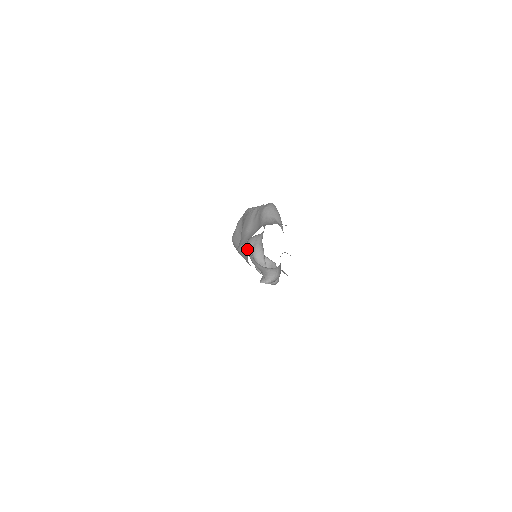
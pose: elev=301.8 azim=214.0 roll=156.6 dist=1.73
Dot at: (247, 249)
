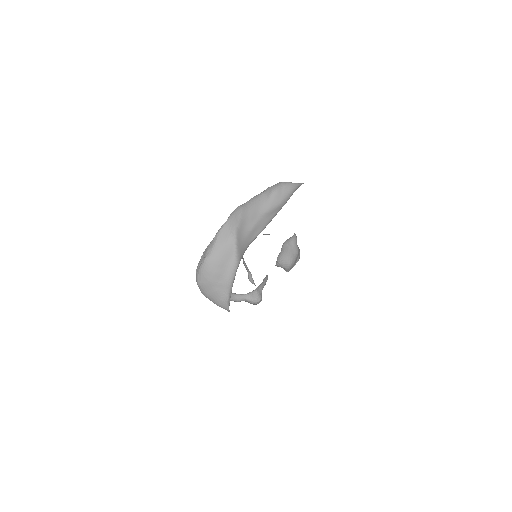
Dot at: occluded
